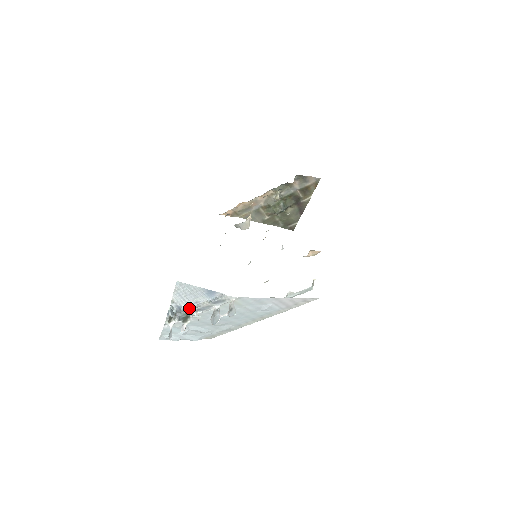
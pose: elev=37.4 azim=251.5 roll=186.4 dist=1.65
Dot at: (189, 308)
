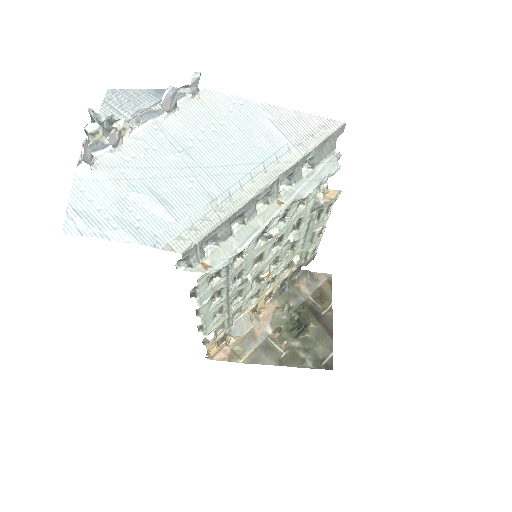
Dot at: occluded
